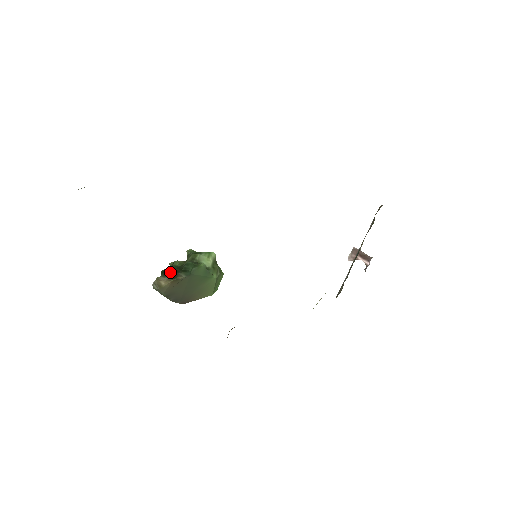
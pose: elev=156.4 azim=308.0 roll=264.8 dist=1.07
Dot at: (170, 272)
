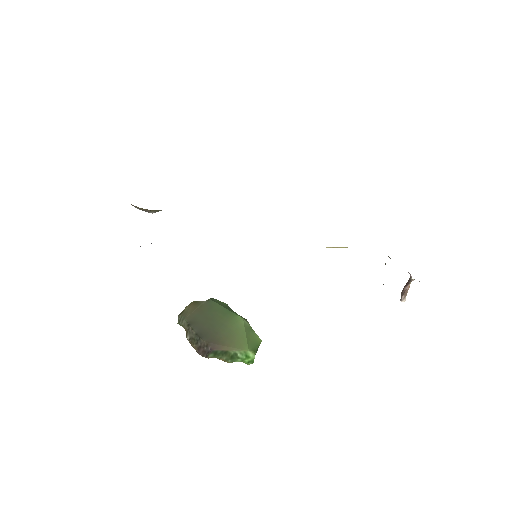
Dot at: occluded
